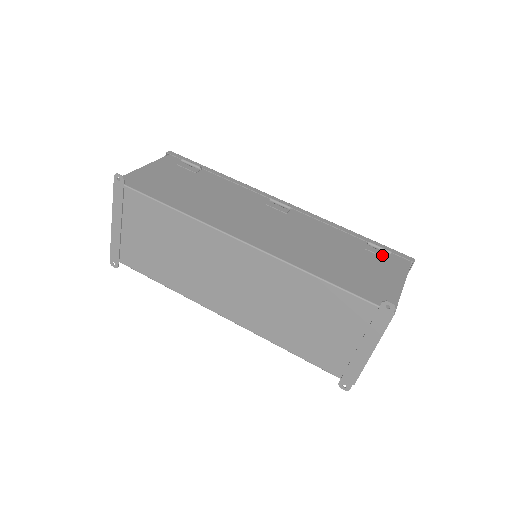
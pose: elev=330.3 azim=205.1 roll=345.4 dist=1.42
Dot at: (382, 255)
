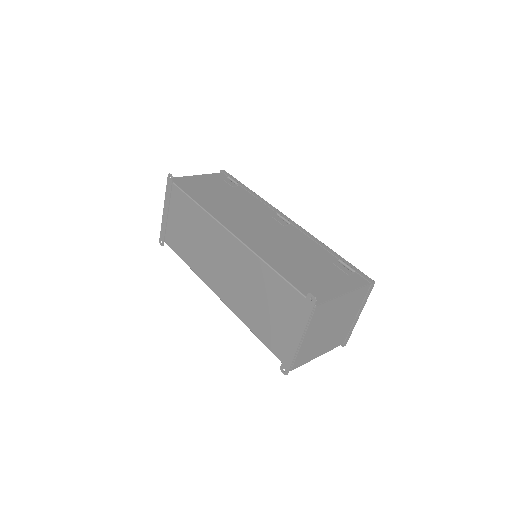
Dot at: (345, 271)
